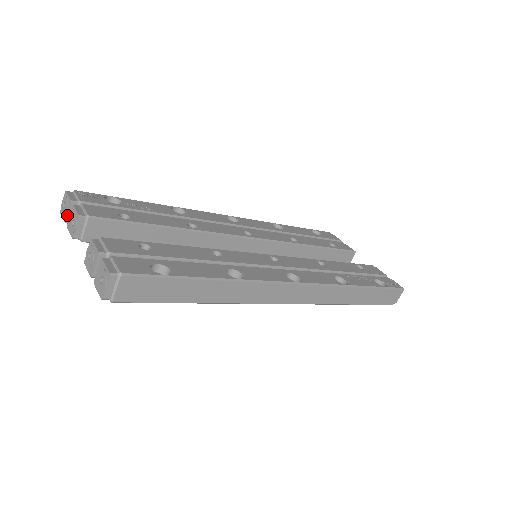
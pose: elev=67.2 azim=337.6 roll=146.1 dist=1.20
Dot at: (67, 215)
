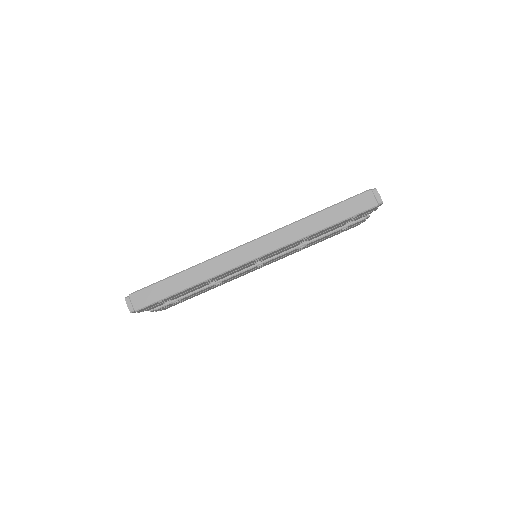
Dot at: occluded
